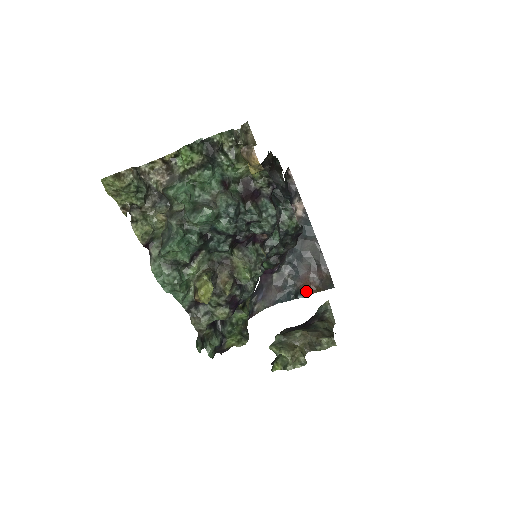
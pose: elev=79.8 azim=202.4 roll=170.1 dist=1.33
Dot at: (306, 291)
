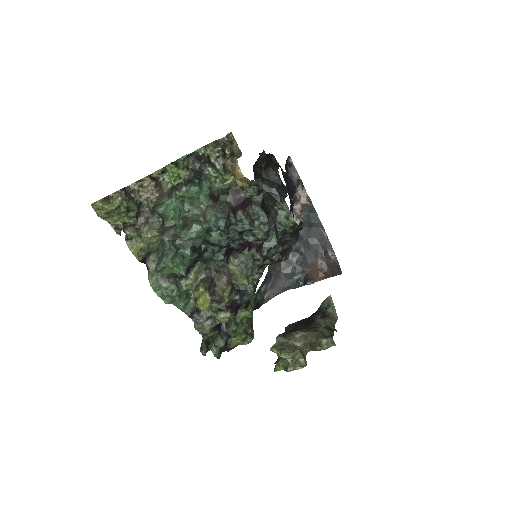
Dot at: (315, 278)
